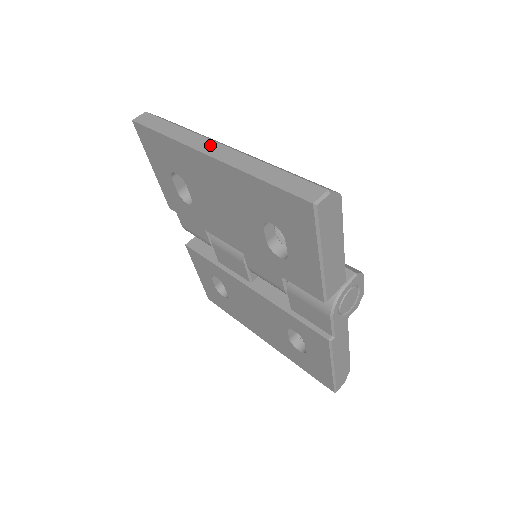
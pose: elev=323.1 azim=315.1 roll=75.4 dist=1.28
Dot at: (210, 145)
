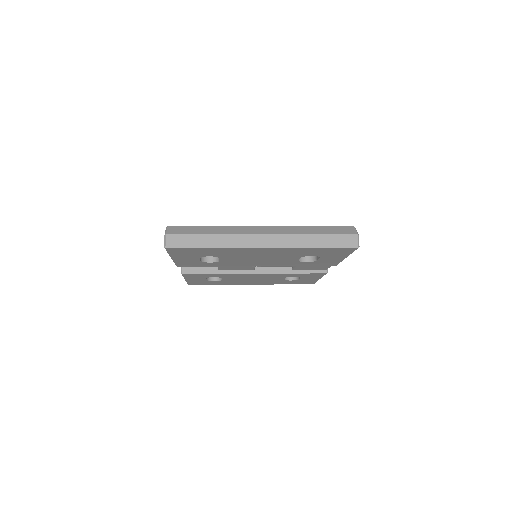
Dot at: (257, 239)
